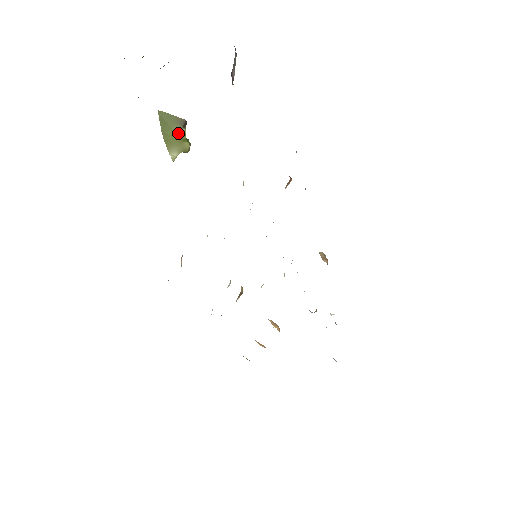
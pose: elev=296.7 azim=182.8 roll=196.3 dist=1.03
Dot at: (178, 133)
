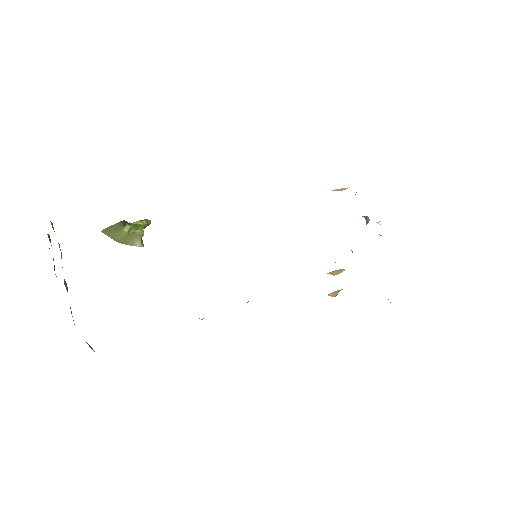
Dot at: (126, 232)
